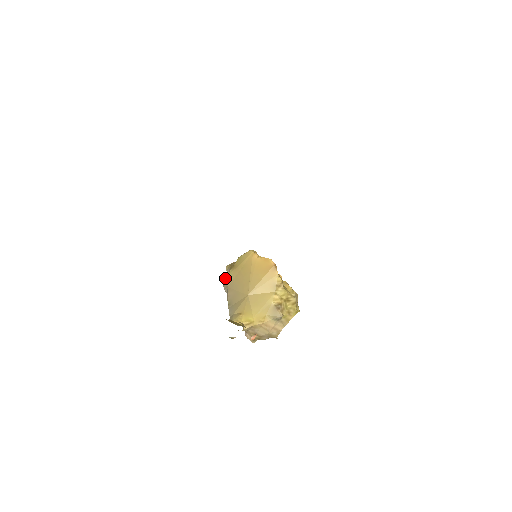
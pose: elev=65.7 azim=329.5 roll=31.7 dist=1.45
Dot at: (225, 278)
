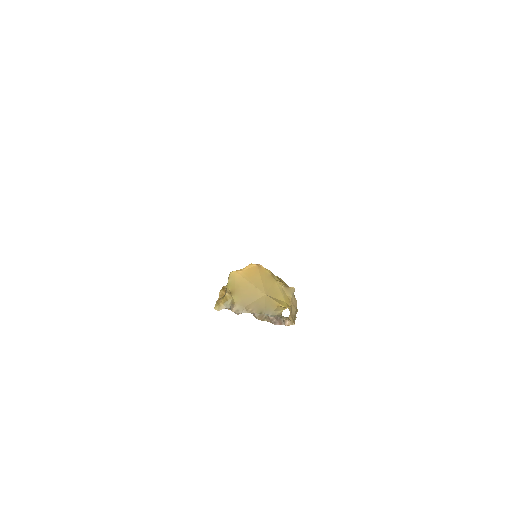
Dot at: (234, 305)
